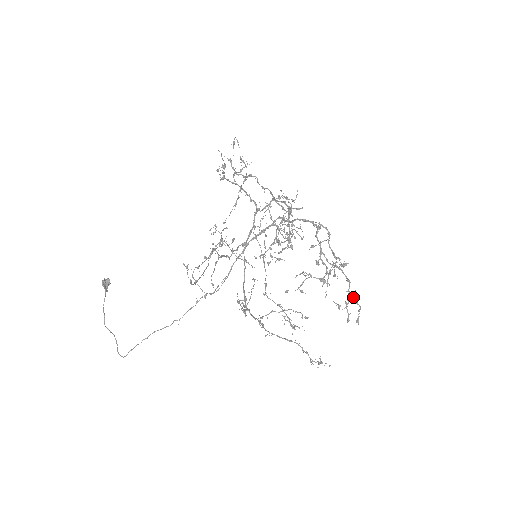
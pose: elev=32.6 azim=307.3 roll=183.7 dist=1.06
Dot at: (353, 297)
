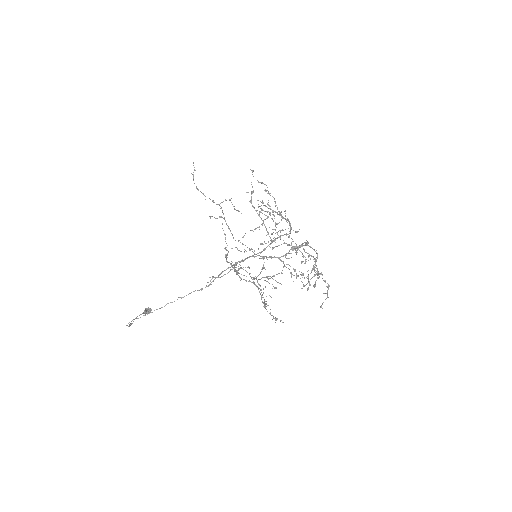
Dot at: (317, 273)
